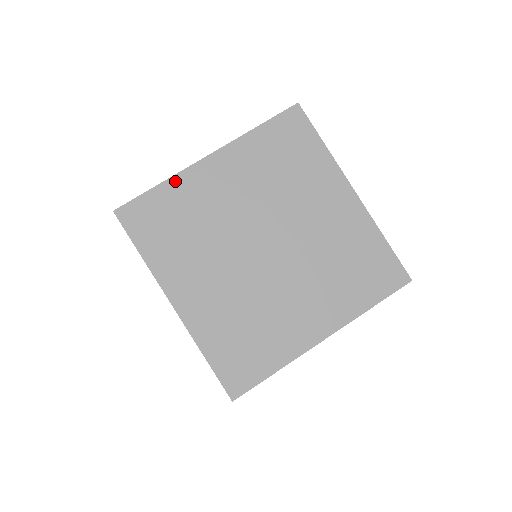
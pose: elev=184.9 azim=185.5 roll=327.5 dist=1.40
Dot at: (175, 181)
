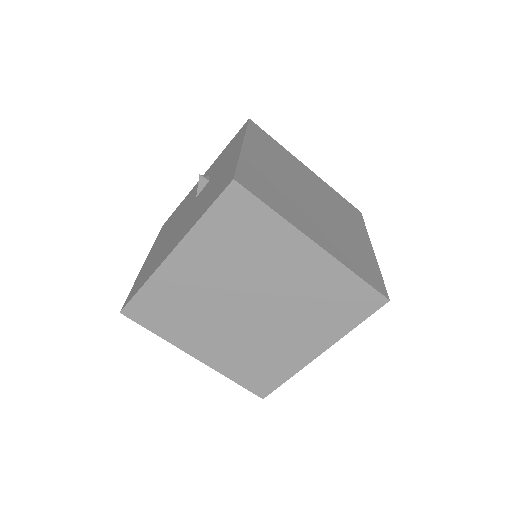
Dot at: (244, 159)
